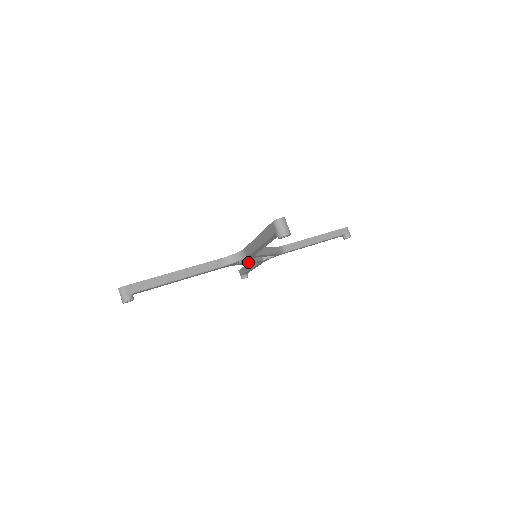
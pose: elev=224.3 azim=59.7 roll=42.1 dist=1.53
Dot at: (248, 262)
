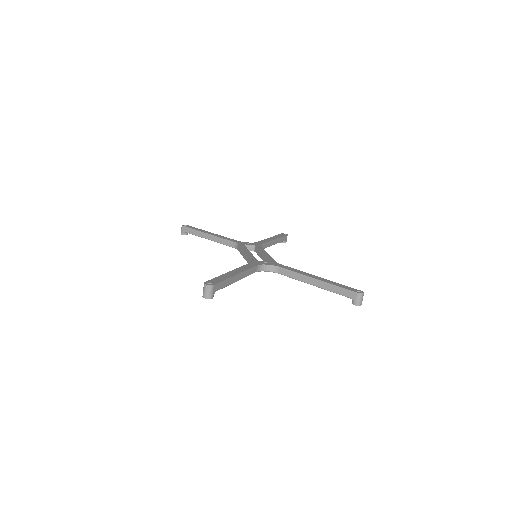
Dot at: occluded
